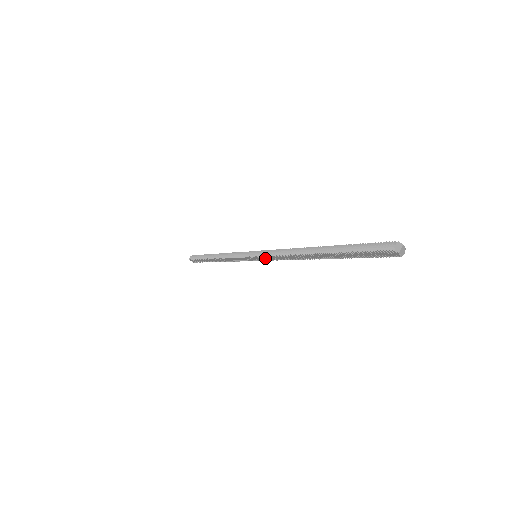
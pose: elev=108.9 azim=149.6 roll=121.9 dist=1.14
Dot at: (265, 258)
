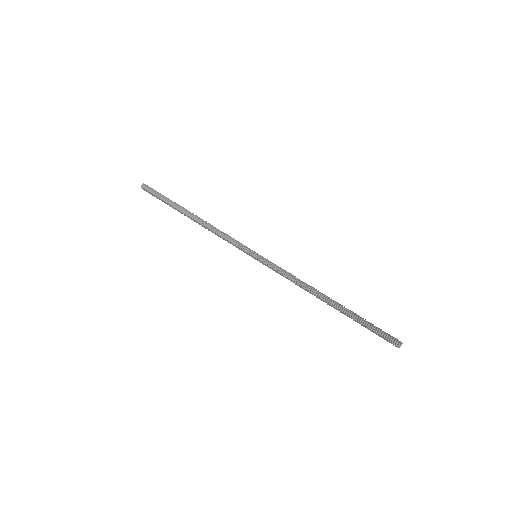
Dot at: (270, 267)
